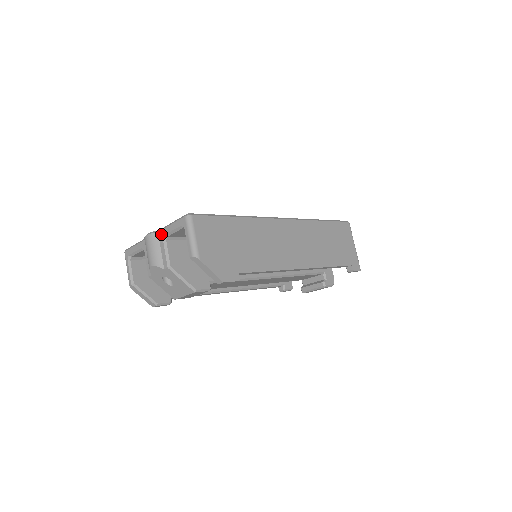
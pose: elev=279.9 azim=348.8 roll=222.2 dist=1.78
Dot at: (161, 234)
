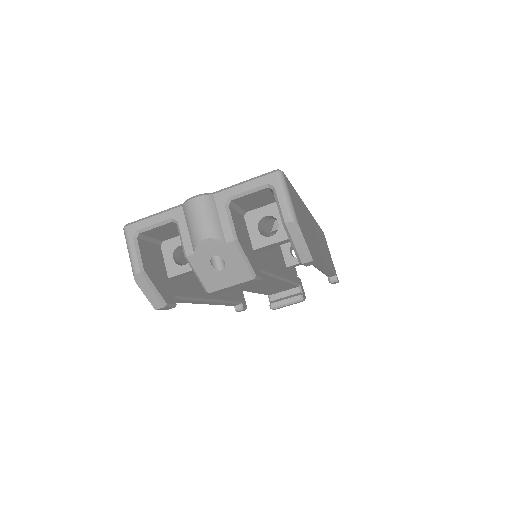
Dot at: (221, 197)
